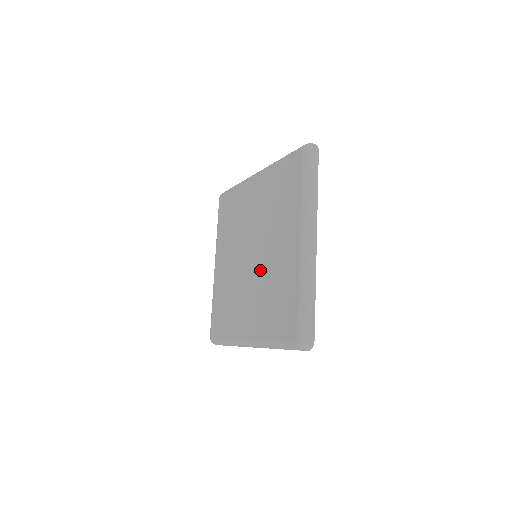
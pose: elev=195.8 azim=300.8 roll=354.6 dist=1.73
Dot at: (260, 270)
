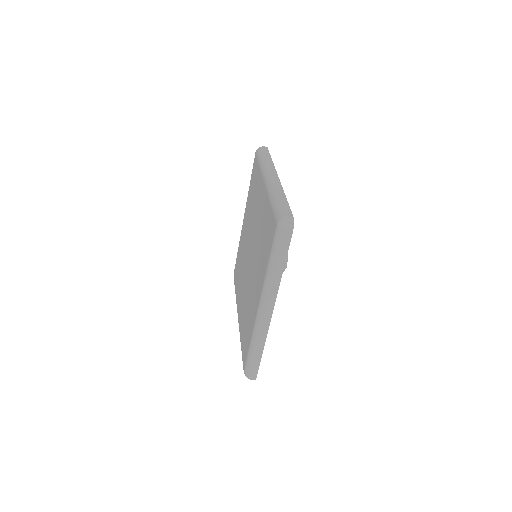
Dot at: (248, 281)
